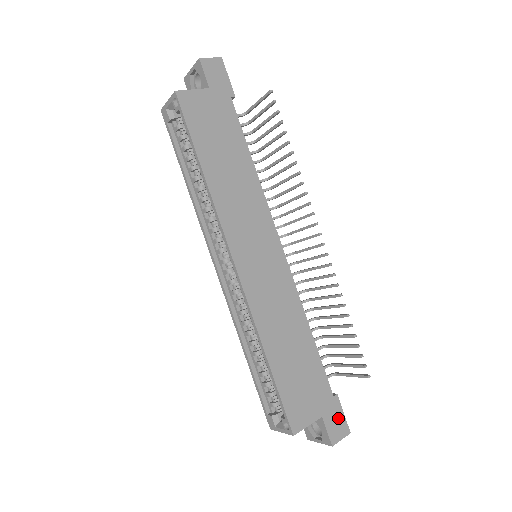
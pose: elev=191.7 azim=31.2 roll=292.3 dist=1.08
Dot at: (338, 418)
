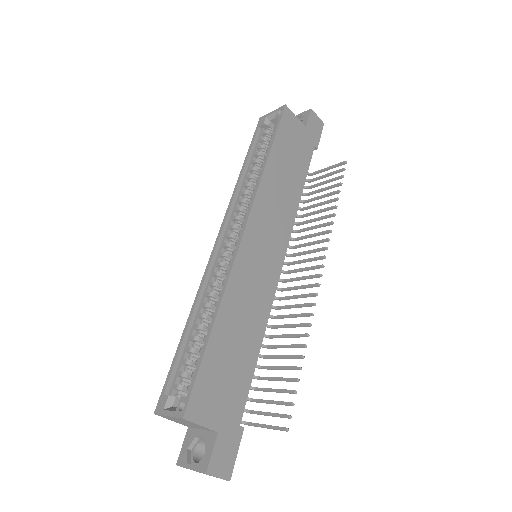
Dot at: (230, 452)
